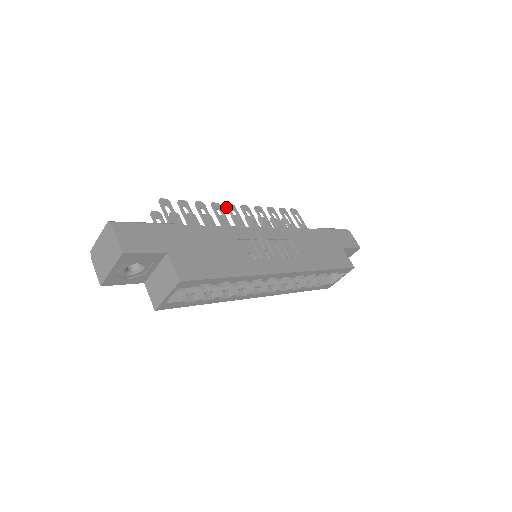
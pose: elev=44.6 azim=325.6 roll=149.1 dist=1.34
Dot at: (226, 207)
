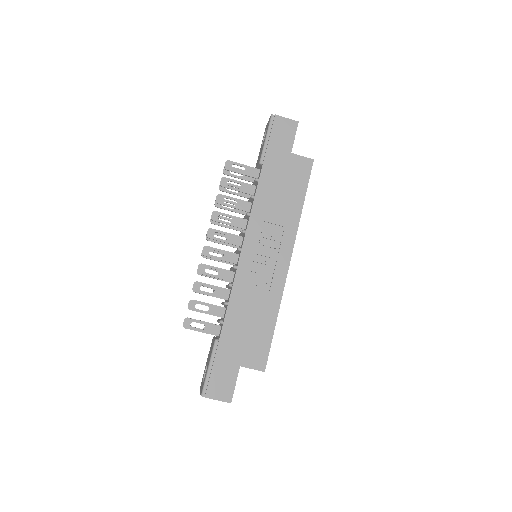
Dot at: occluded
